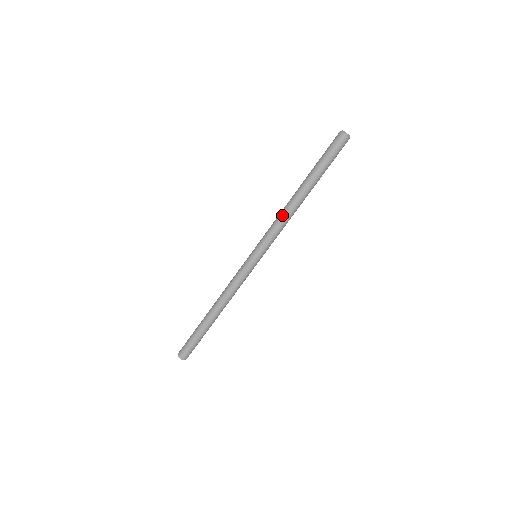
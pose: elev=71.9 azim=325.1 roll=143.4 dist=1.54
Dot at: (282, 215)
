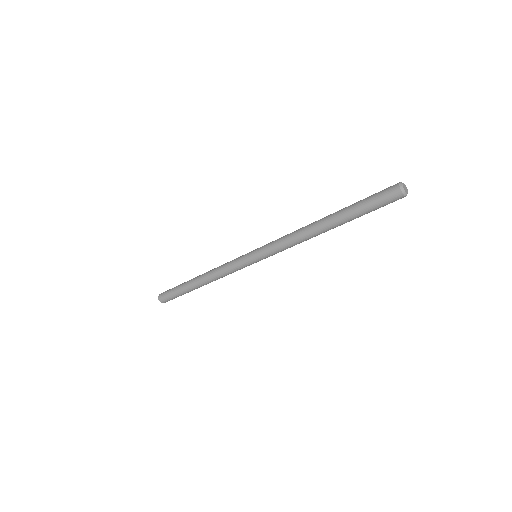
Dot at: (295, 235)
